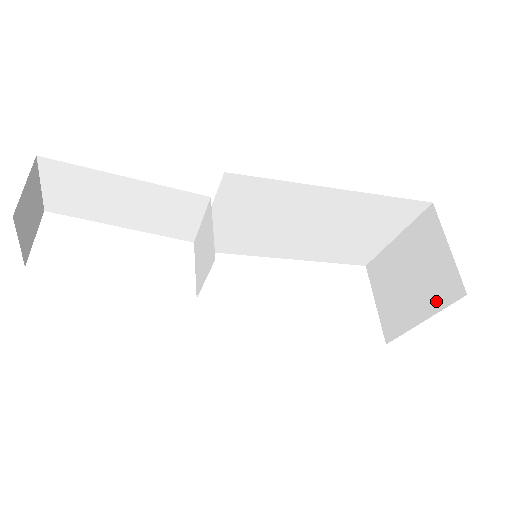
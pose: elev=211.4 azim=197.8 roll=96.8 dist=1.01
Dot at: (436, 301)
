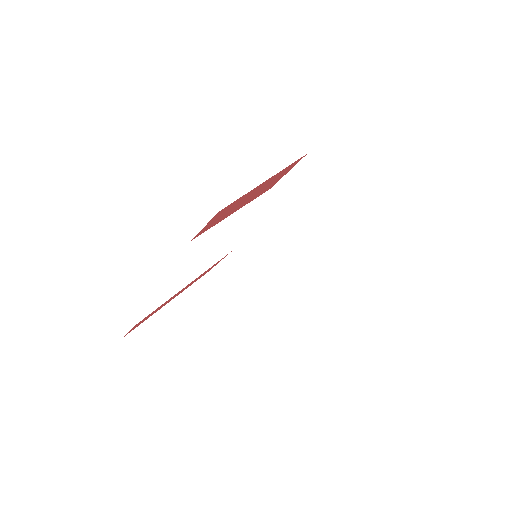
Dot at: (318, 176)
